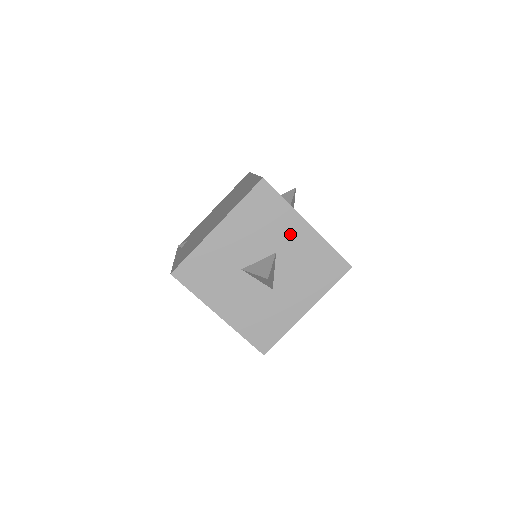
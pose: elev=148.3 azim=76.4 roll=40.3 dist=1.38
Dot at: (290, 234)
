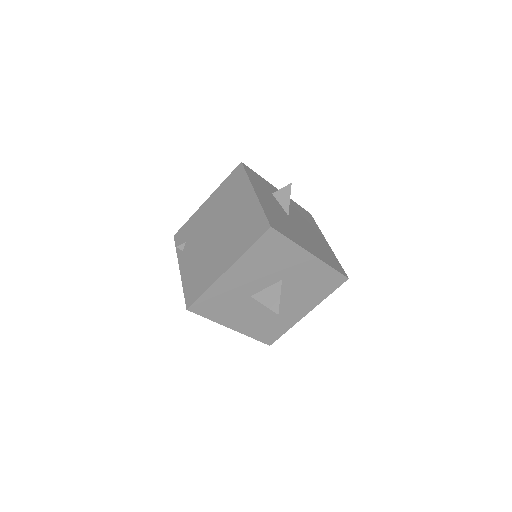
Dot at: (295, 265)
